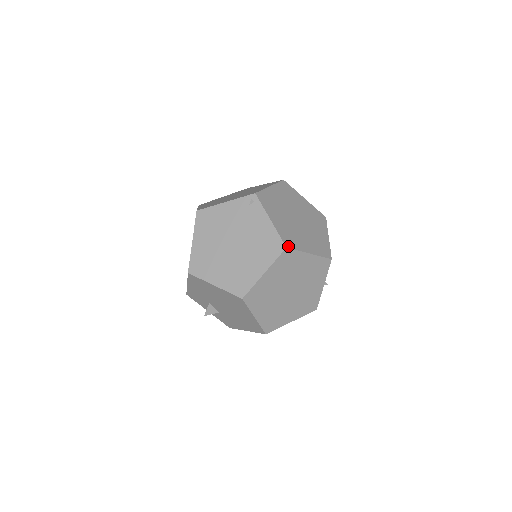
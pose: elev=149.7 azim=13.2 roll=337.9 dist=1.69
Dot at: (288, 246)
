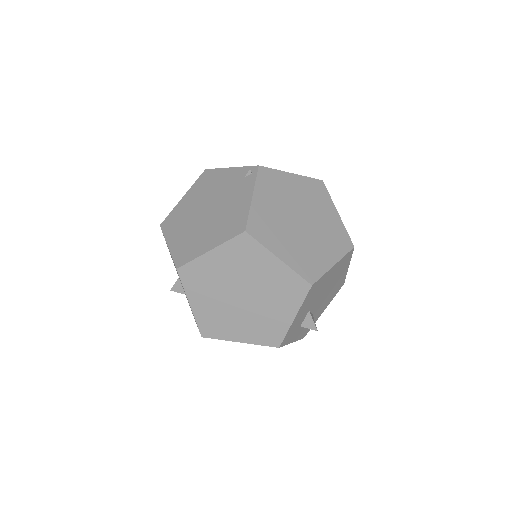
Dot at: (250, 231)
